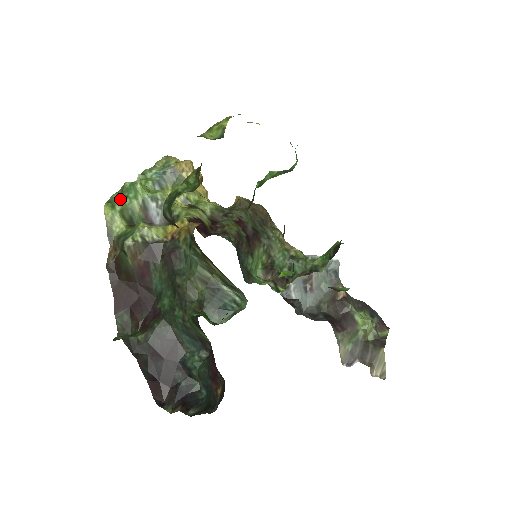
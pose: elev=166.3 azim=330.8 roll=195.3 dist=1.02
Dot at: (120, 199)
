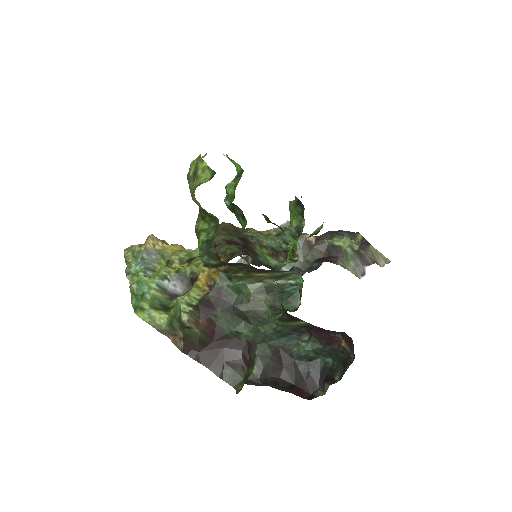
Dot at: (140, 300)
